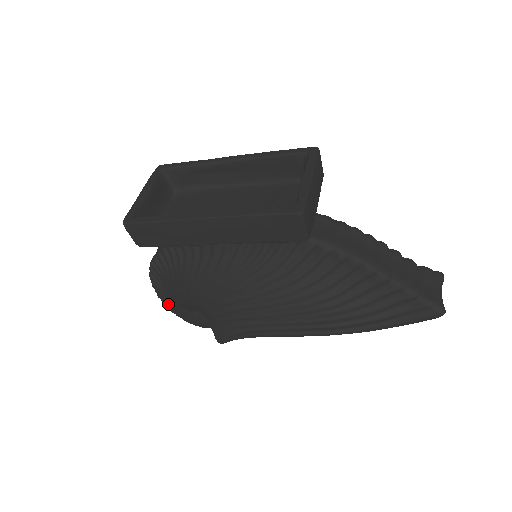
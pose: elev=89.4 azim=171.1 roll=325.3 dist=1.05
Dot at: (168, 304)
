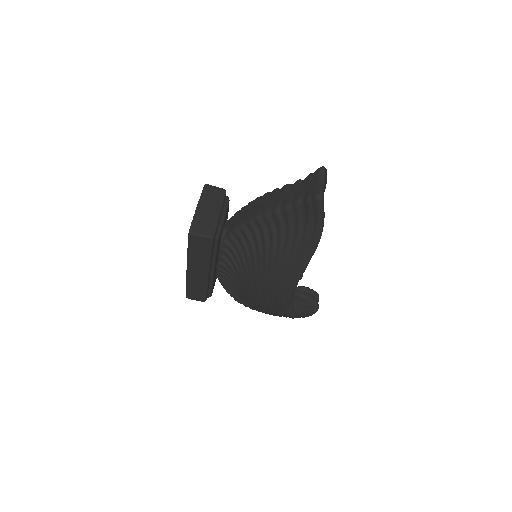
Dot at: (280, 316)
